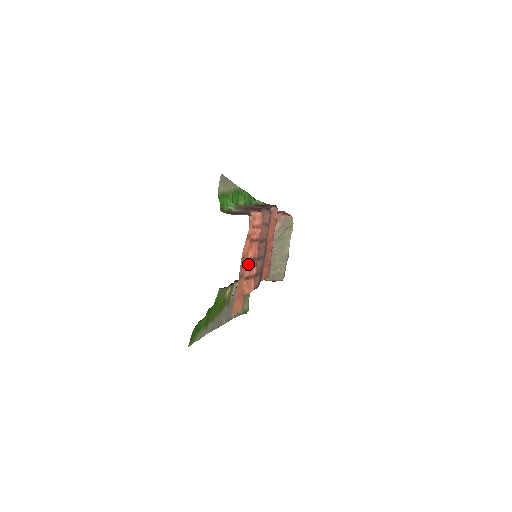
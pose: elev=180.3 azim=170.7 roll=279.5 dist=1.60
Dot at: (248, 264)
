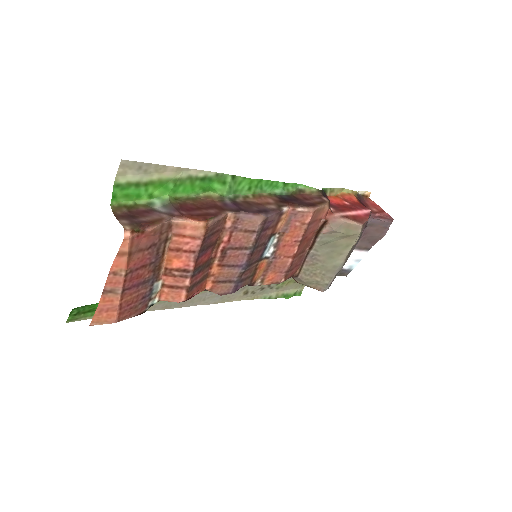
Dot at: (172, 273)
